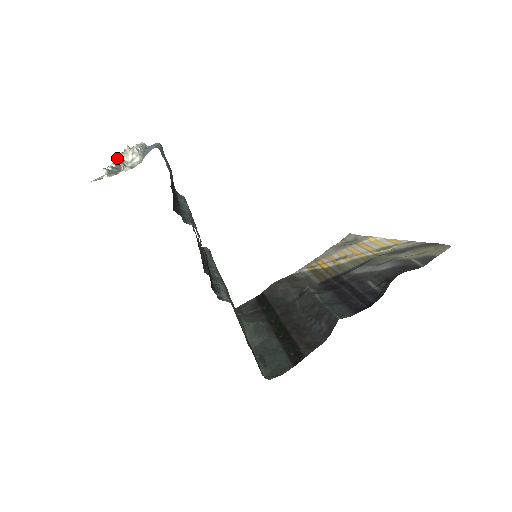
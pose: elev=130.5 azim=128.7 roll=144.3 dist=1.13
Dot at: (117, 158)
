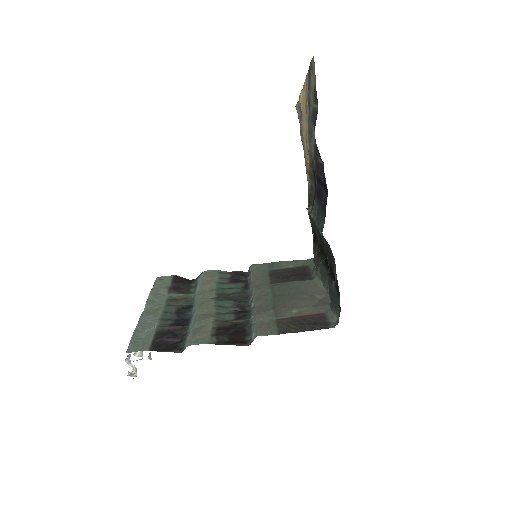
Dot at: occluded
